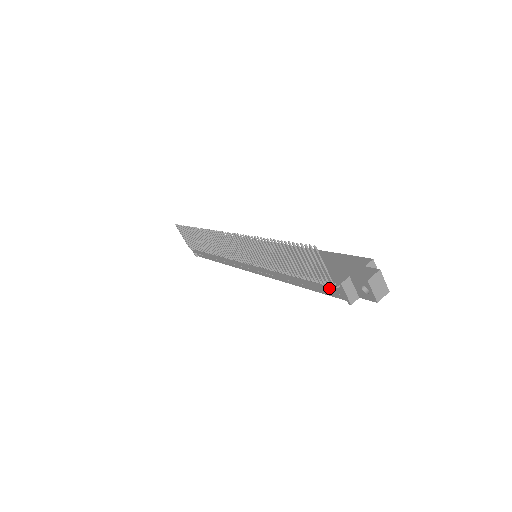
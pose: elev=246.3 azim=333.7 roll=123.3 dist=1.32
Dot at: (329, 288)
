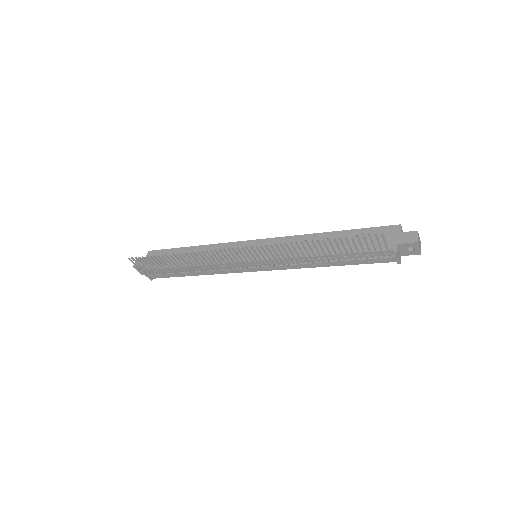
Dot at: (378, 259)
